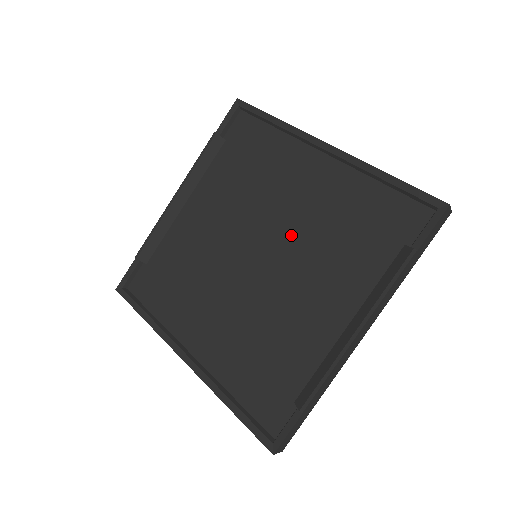
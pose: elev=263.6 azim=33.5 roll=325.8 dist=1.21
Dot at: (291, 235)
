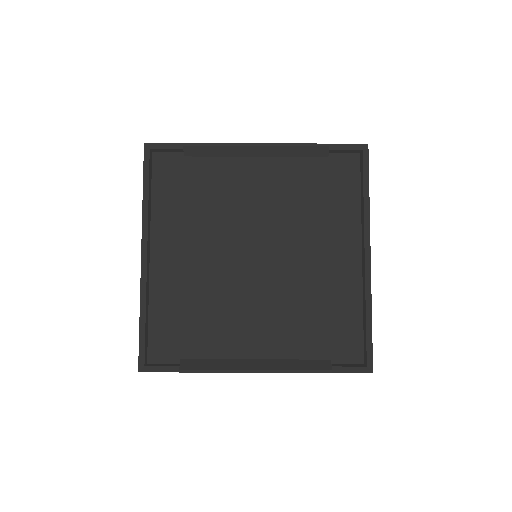
Dot at: (288, 273)
